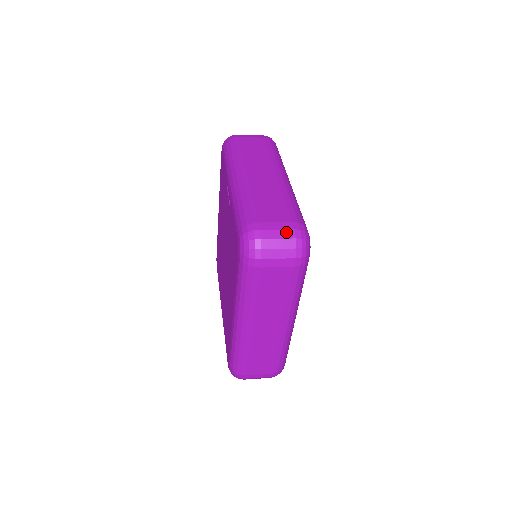
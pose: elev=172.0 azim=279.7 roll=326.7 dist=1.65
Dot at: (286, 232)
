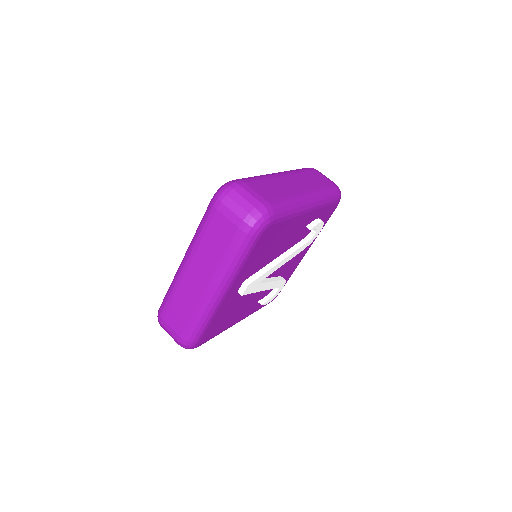
Dot at: (173, 337)
